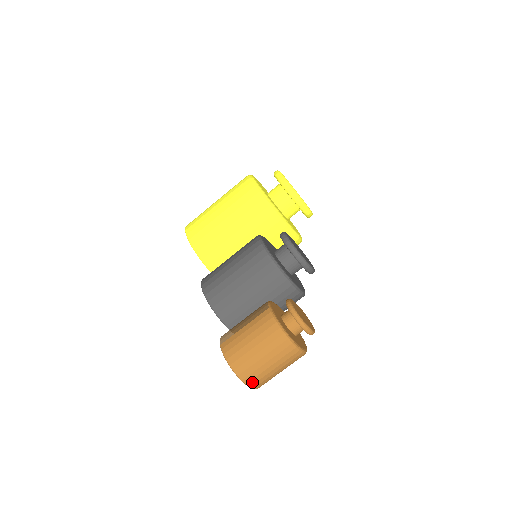
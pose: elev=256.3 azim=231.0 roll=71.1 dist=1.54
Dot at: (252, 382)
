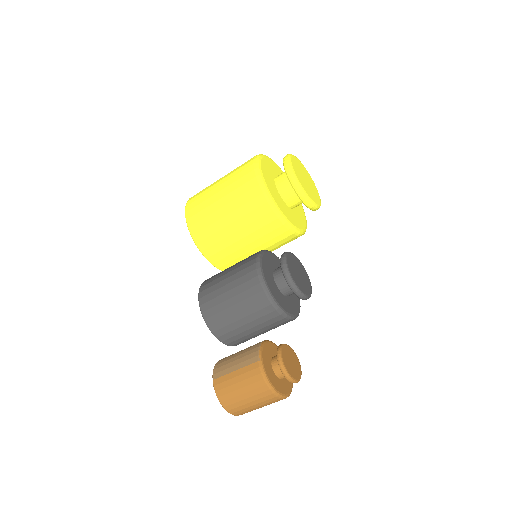
Dot at: (240, 414)
